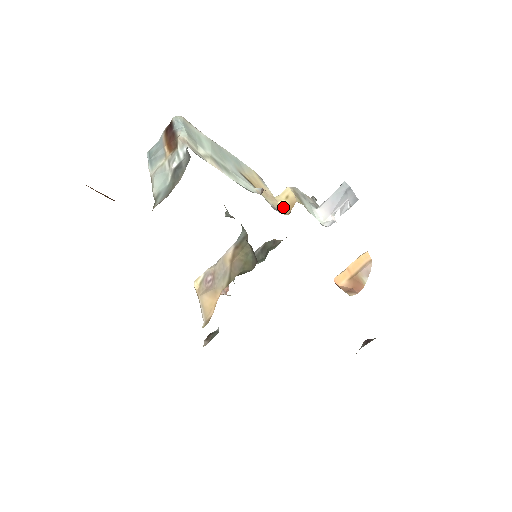
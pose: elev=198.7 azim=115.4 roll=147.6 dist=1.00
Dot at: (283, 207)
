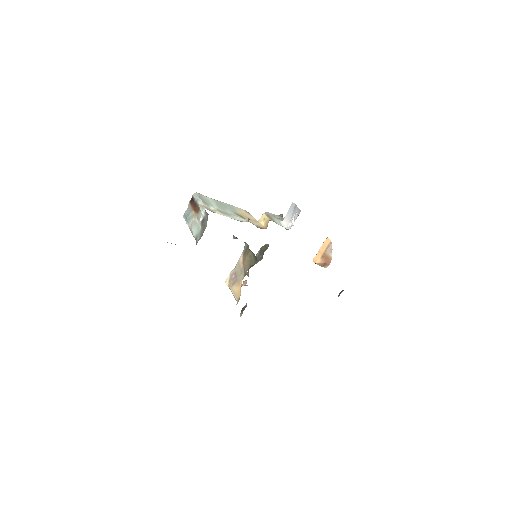
Dot at: (263, 225)
